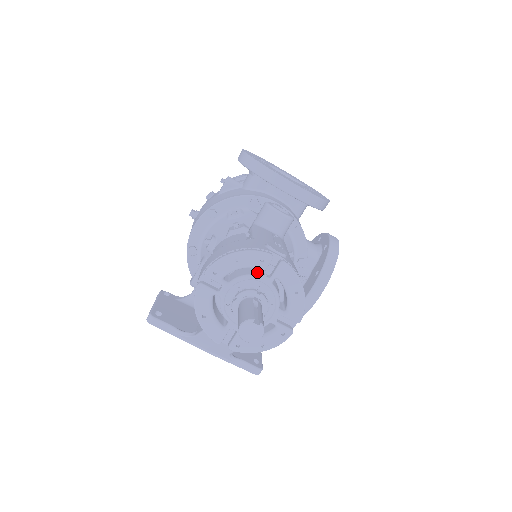
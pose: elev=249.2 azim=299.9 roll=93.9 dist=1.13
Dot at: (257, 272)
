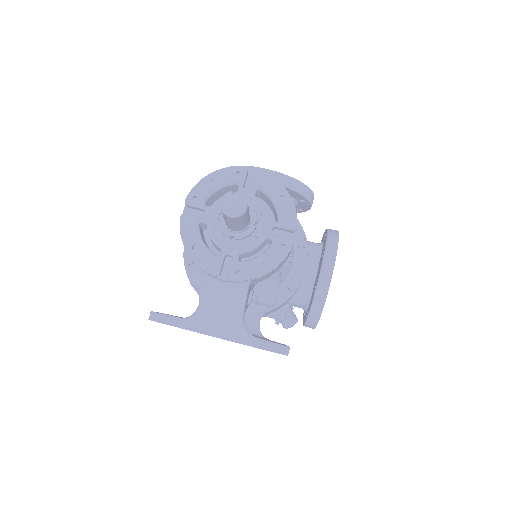
Dot at: (237, 190)
